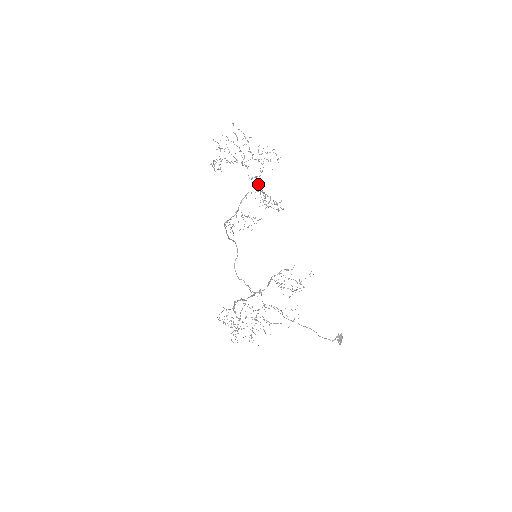
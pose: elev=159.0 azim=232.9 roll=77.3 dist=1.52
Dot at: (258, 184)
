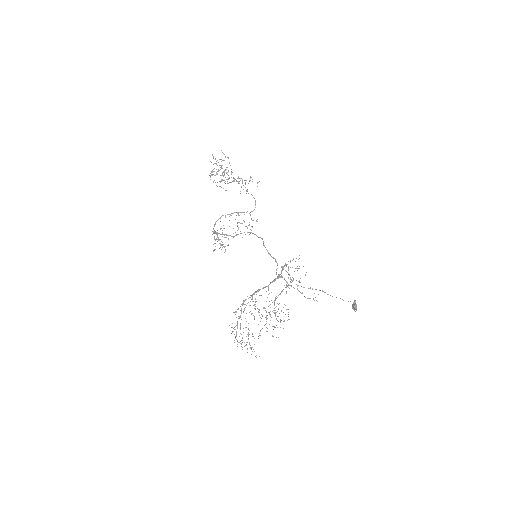
Dot at: occluded
